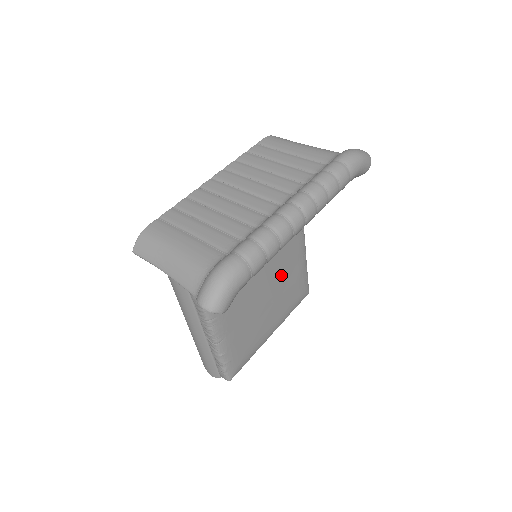
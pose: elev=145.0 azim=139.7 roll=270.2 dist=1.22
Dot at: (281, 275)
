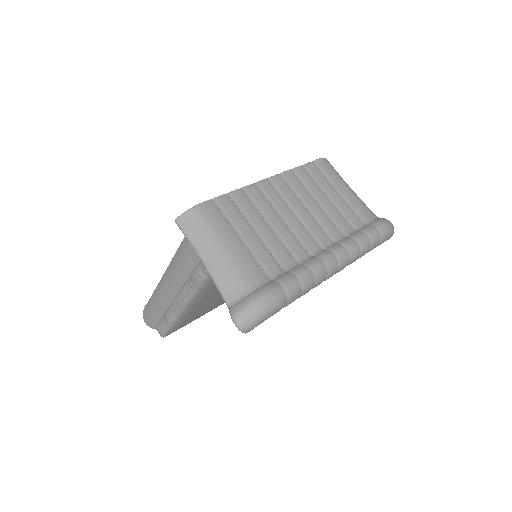
Dot at: occluded
